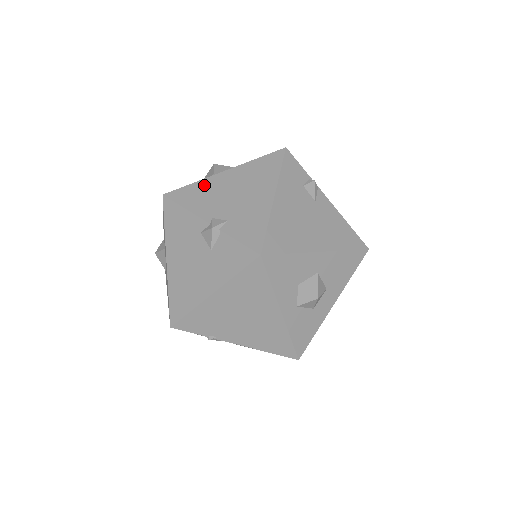
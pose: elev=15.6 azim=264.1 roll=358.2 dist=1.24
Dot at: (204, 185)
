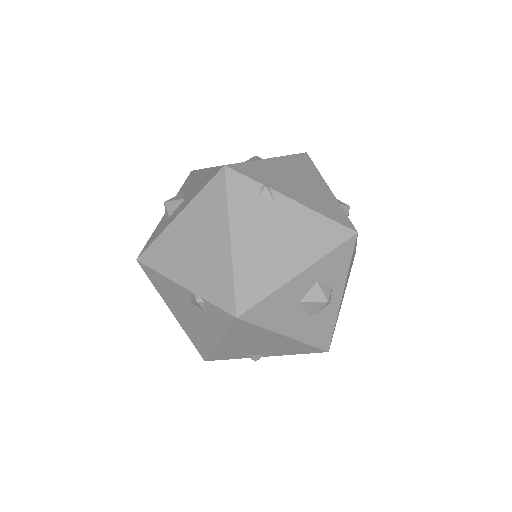
Dot at: occluded
